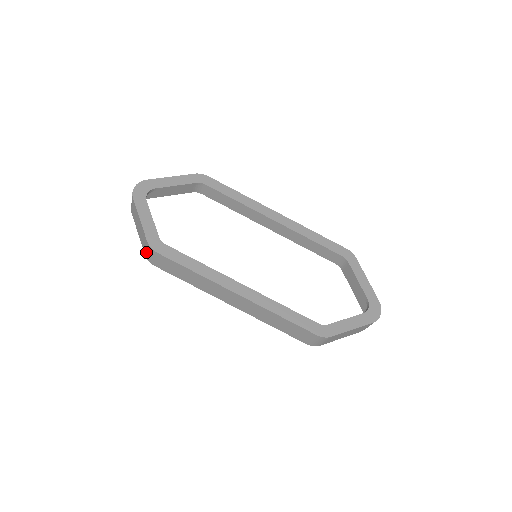
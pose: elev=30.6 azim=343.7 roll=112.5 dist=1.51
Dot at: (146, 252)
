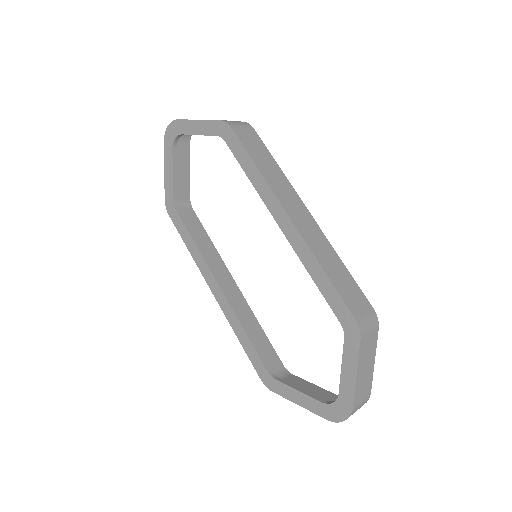
Dot at: occluded
